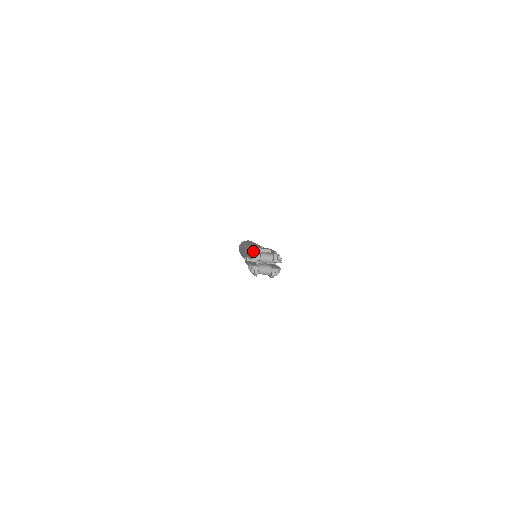
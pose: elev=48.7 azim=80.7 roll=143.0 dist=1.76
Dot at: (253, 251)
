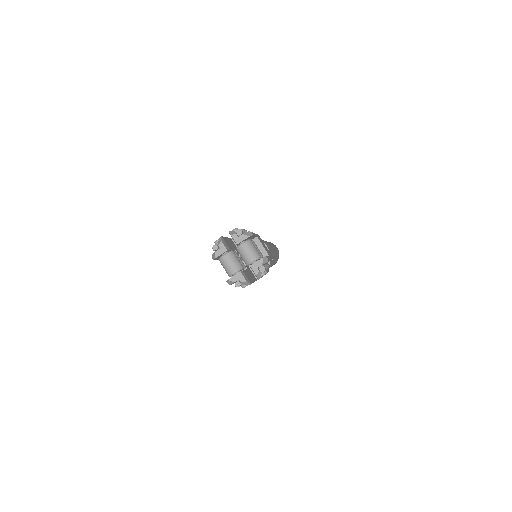
Dot at: occluded
